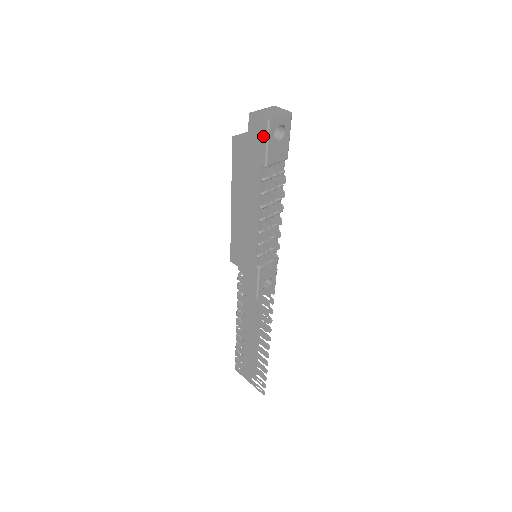
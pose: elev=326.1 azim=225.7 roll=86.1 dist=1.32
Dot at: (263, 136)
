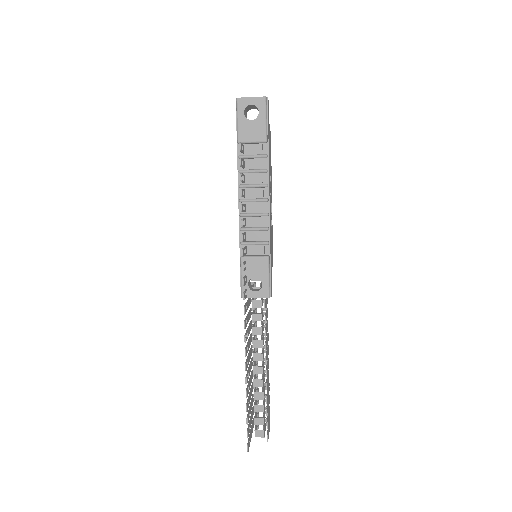
Dot at: (237, 115)
